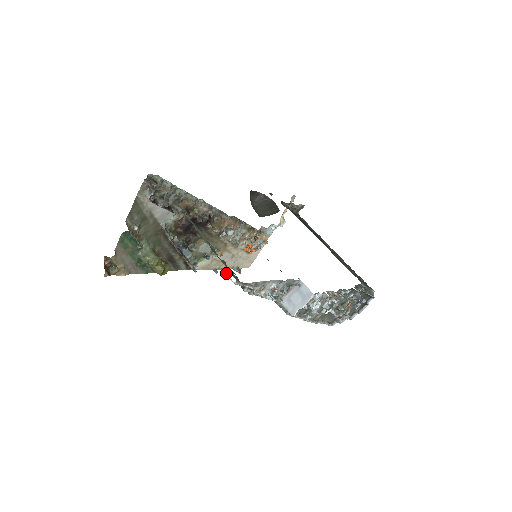
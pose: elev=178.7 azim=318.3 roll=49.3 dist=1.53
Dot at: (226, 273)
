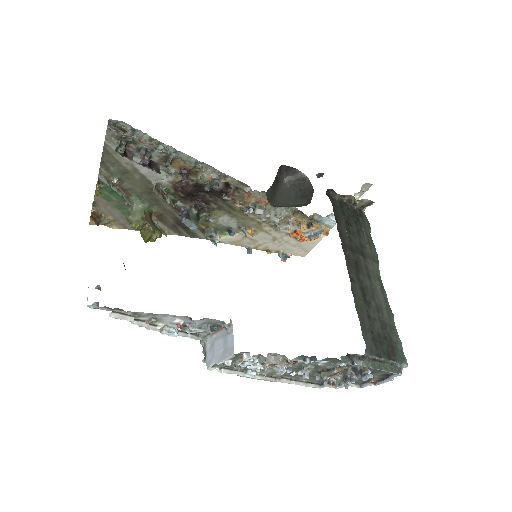
Dot at: (88, 287)
